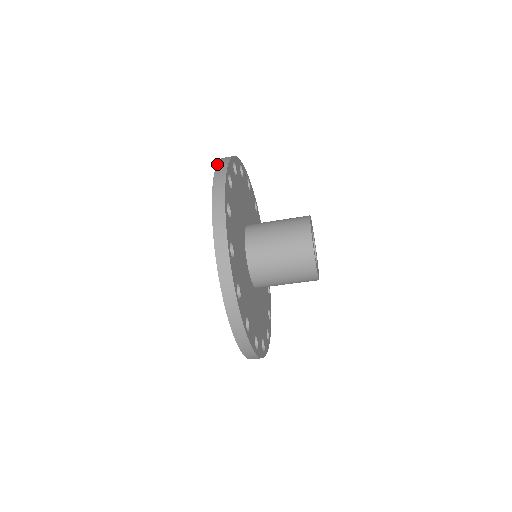
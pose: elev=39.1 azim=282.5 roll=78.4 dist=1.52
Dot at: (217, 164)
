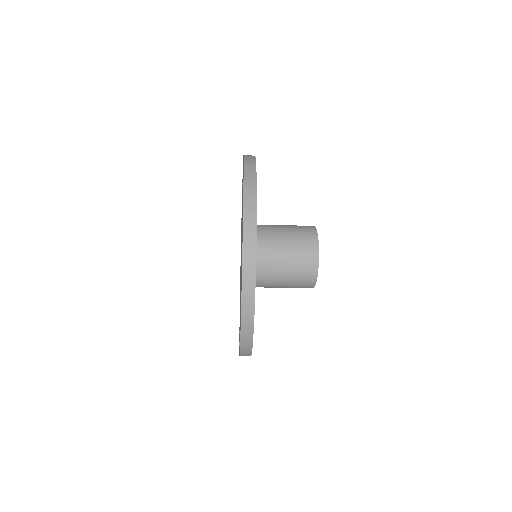
Dot at: (244, 155)
